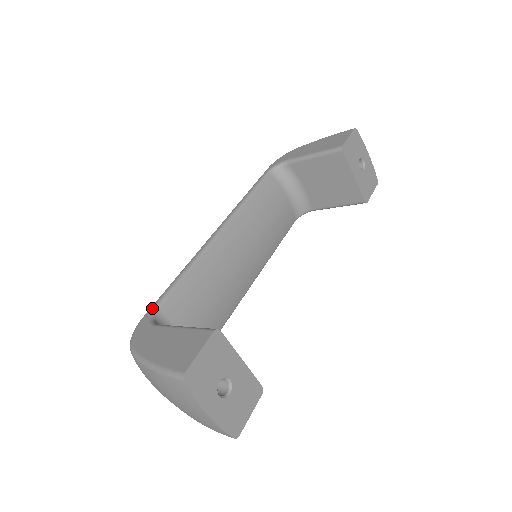
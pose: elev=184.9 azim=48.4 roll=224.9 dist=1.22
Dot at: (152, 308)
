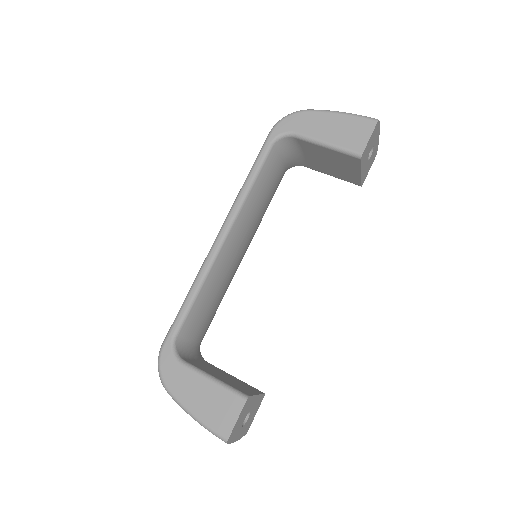
Dot at: (171, 336)
